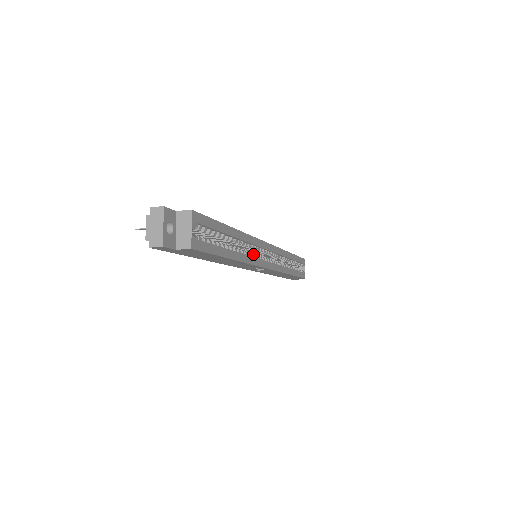
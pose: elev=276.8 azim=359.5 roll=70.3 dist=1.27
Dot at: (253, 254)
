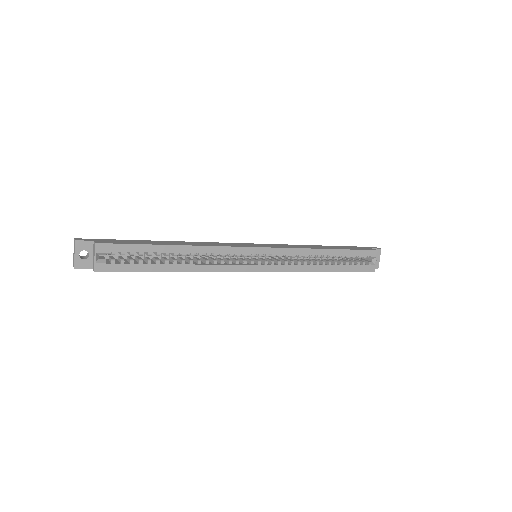
Dot at: (228, 260)
